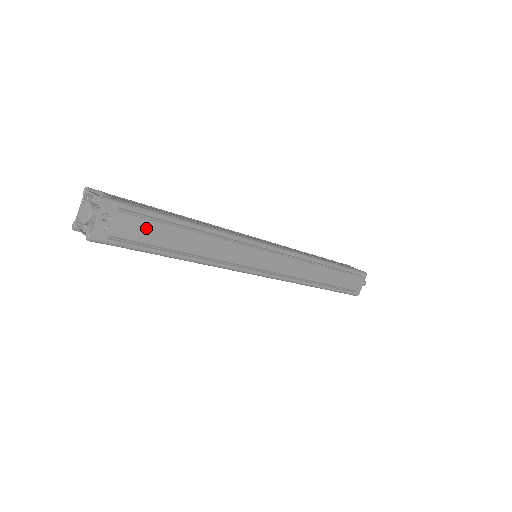
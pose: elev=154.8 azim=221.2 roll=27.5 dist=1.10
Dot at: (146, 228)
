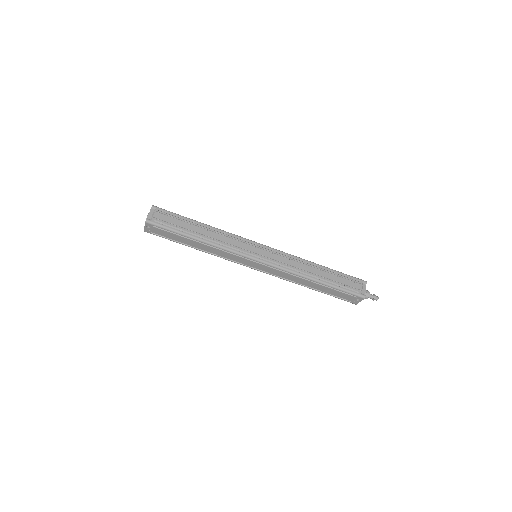
Dot at: (169, 234)
